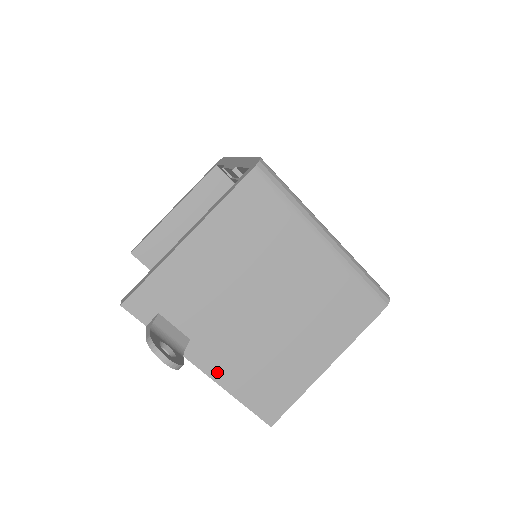
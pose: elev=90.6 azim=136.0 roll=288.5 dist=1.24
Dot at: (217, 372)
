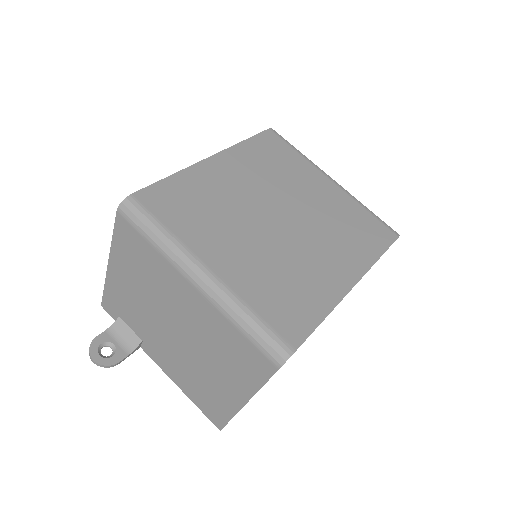
Dot at: (168, 371)
